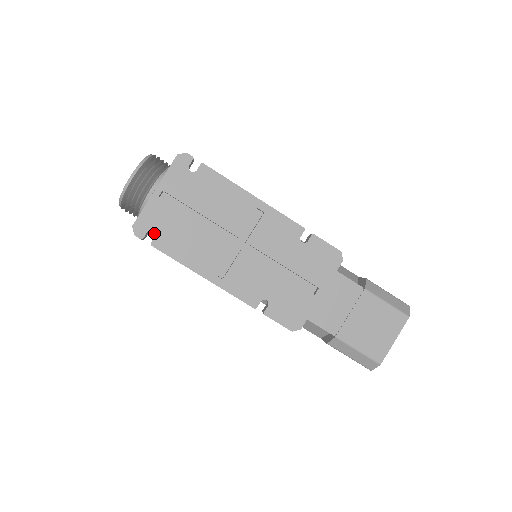
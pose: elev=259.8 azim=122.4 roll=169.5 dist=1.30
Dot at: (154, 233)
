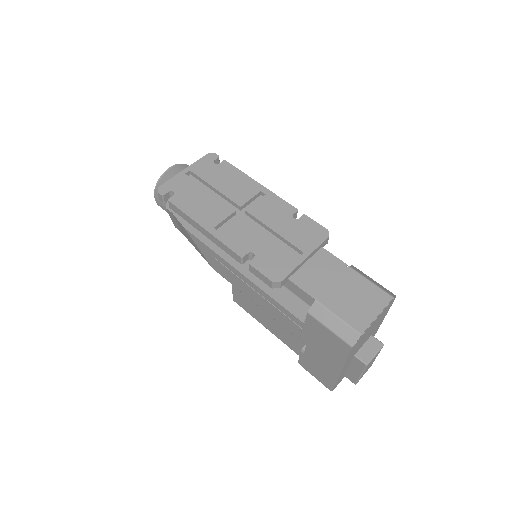
Dot at: (174, 214)
